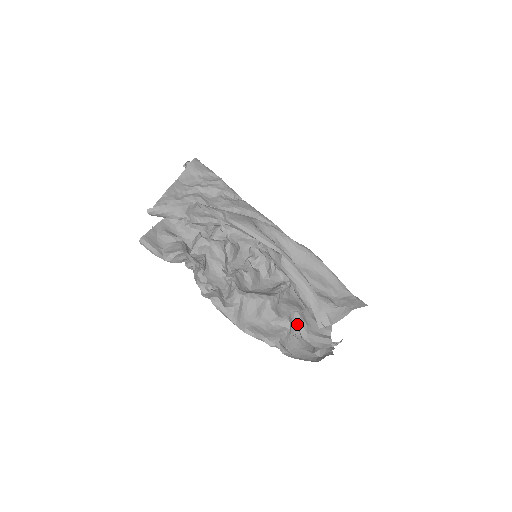
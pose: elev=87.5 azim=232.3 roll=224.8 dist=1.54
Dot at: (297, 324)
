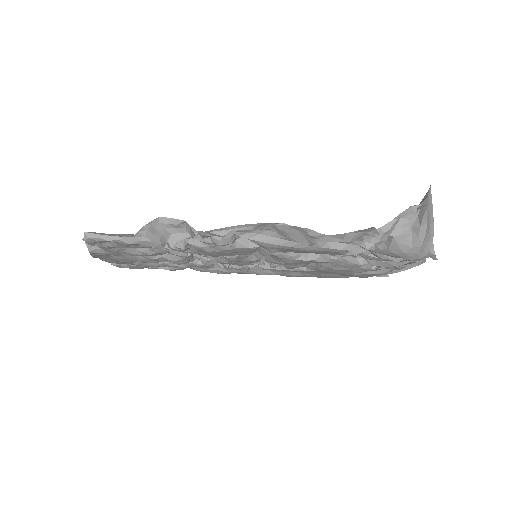
Dot at: (367, 258)
